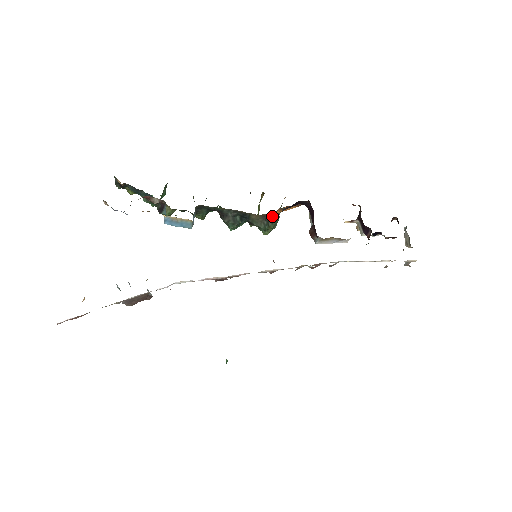
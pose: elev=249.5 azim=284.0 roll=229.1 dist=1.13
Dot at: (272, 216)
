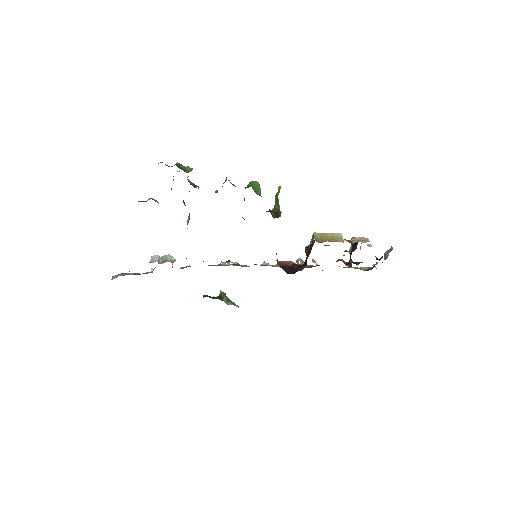
Dot at: occluded
